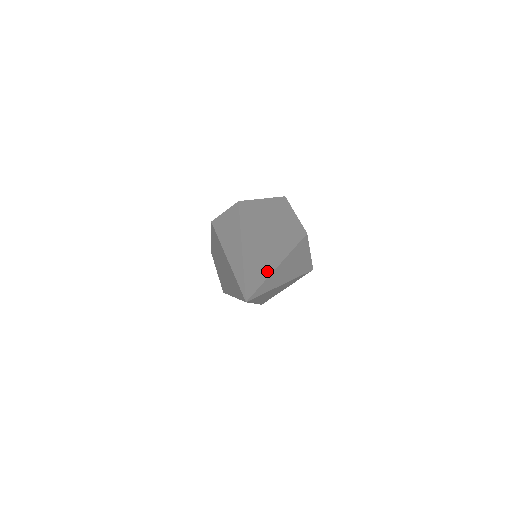
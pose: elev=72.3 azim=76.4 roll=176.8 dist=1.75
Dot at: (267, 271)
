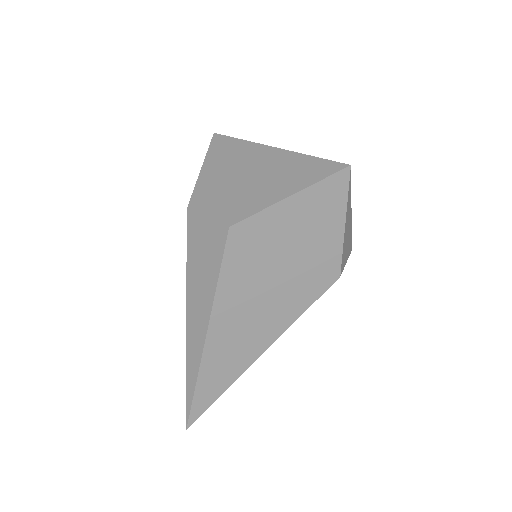
Dot at: (230, 379)
